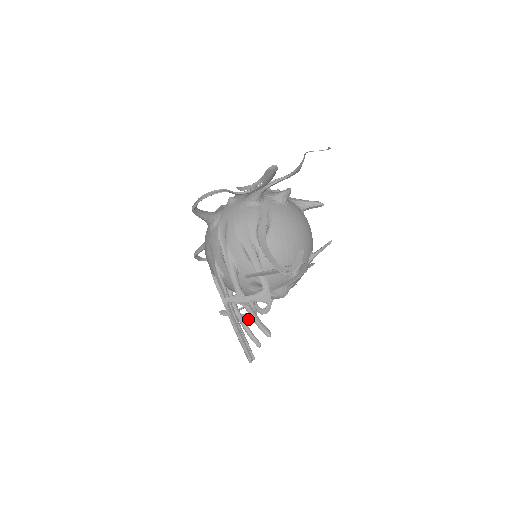
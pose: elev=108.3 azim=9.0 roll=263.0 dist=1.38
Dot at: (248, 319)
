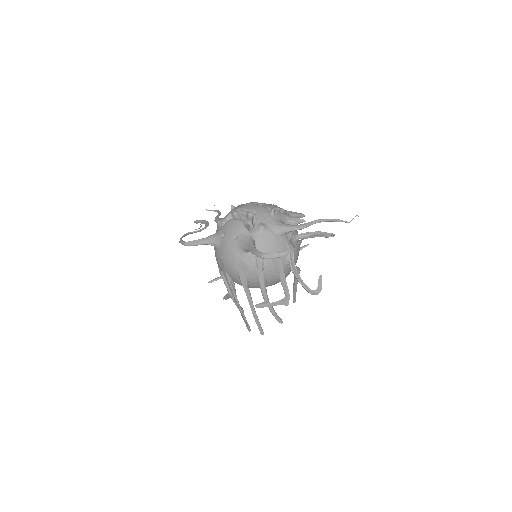
Dot at: occluded
